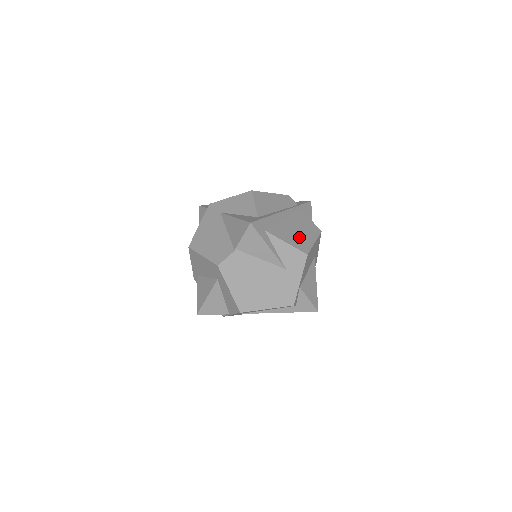
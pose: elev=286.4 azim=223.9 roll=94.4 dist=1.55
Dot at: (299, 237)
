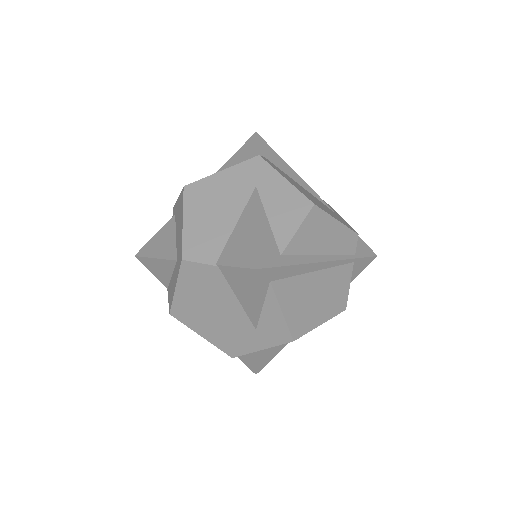
Dot at: (308, 309)
